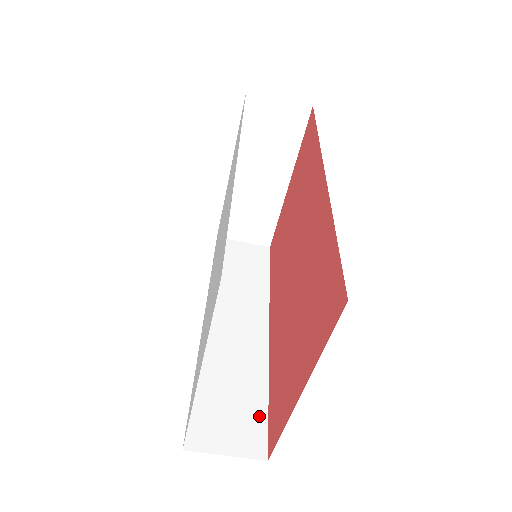
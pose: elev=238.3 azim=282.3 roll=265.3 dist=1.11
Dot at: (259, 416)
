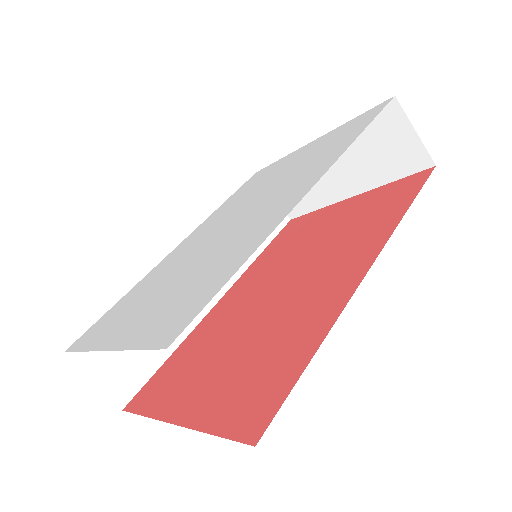
Dot at: (147, 368)
